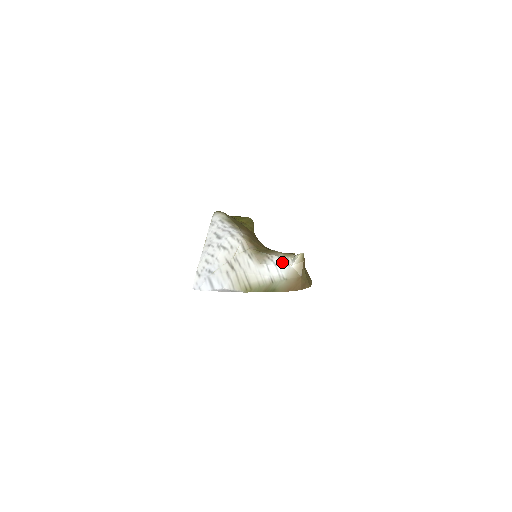
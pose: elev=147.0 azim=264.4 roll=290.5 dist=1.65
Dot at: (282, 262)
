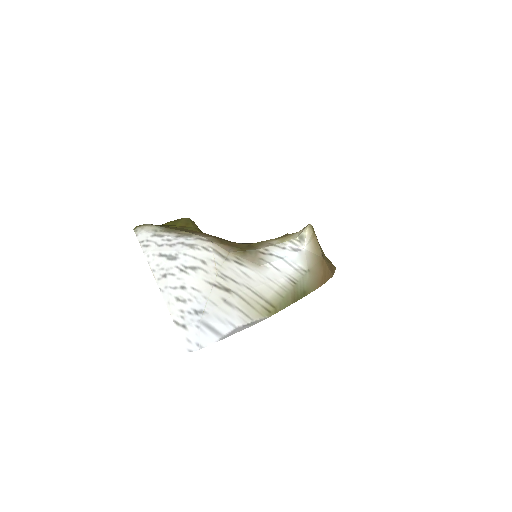
Dot at: (287, 250)
